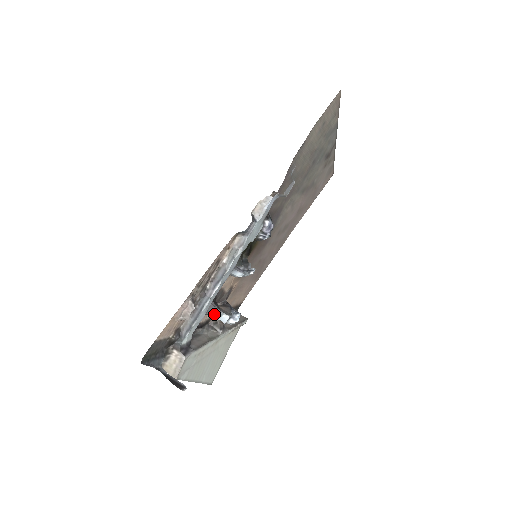
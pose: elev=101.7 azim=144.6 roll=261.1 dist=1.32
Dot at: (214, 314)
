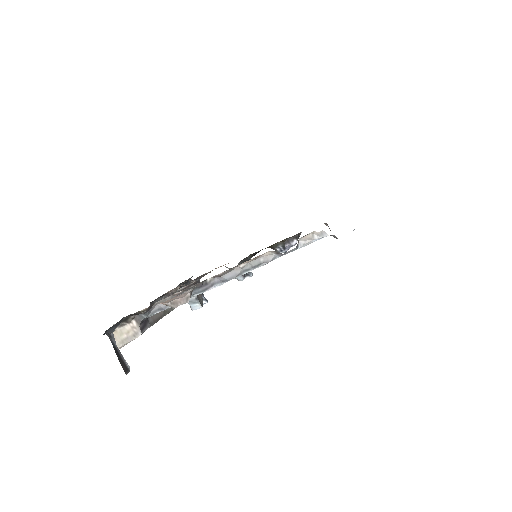
Dot at: occluded
